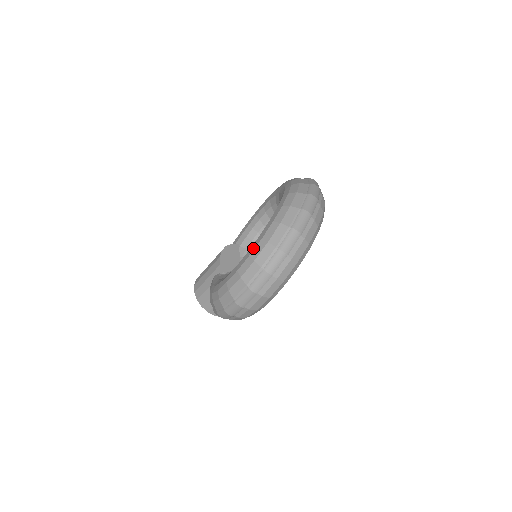
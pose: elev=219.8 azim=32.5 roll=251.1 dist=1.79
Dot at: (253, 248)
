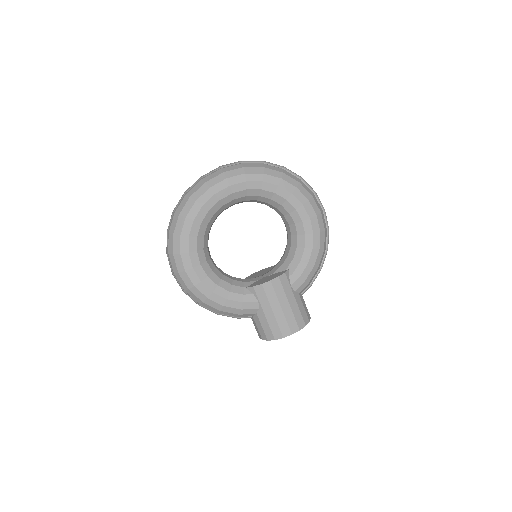
Dot at: occluded
